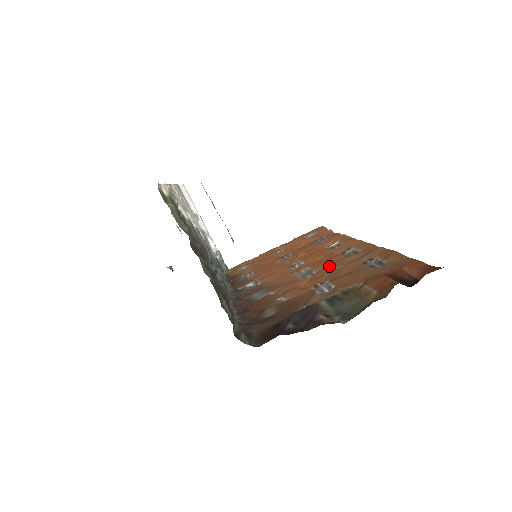
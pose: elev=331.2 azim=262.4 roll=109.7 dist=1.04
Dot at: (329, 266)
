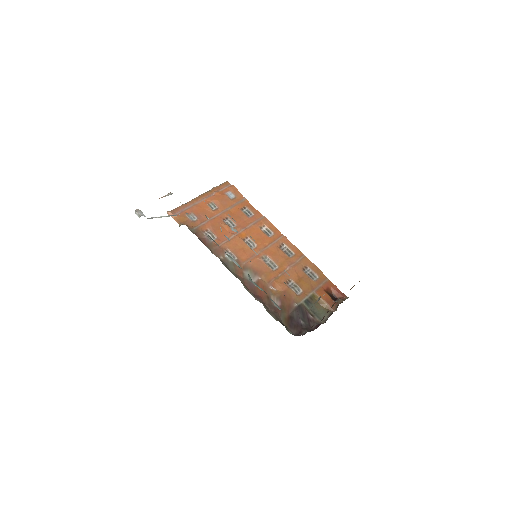
Dot at: (283, 263)
